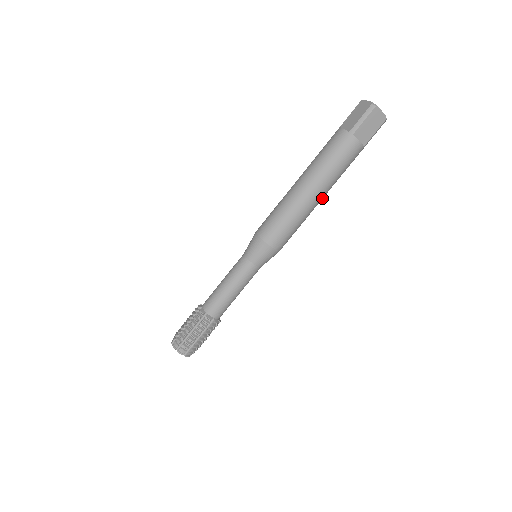
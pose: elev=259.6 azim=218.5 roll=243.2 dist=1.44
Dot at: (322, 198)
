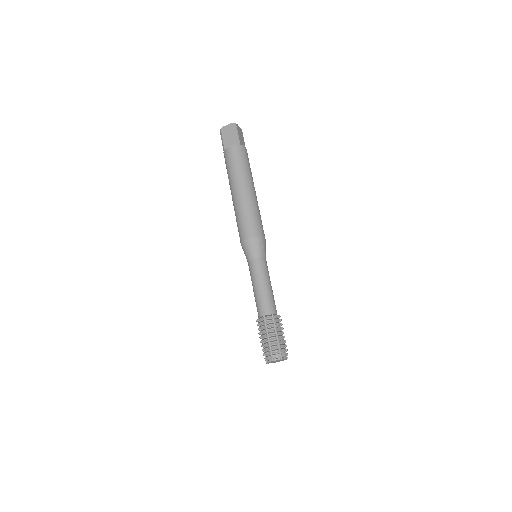
Dot at: (248, 187)
